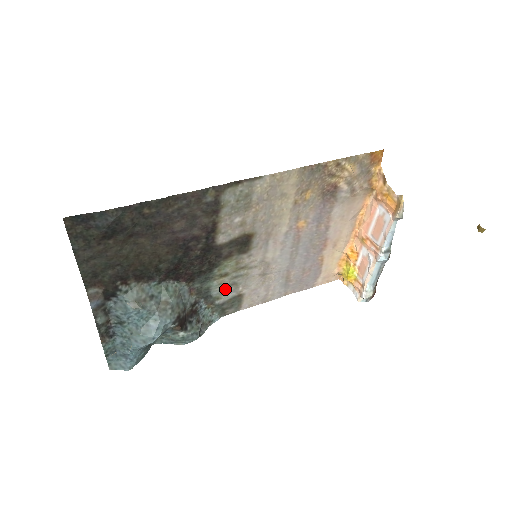
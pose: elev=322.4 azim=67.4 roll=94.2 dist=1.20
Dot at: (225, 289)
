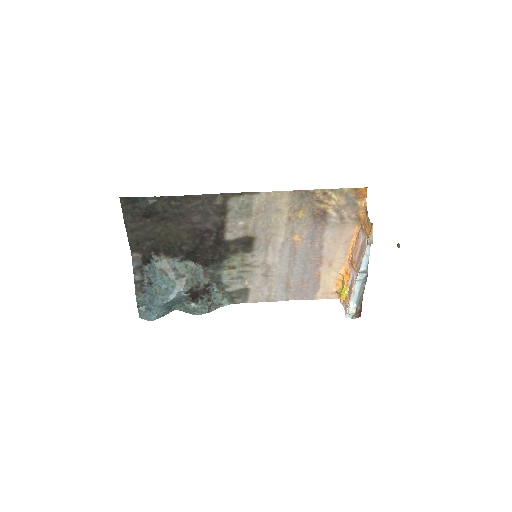
Dot at: (233, 280)
